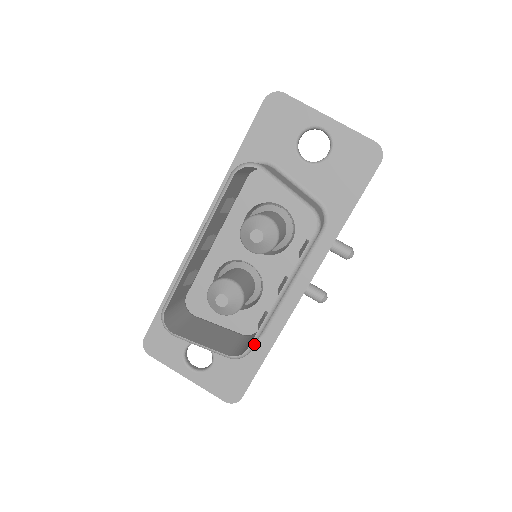
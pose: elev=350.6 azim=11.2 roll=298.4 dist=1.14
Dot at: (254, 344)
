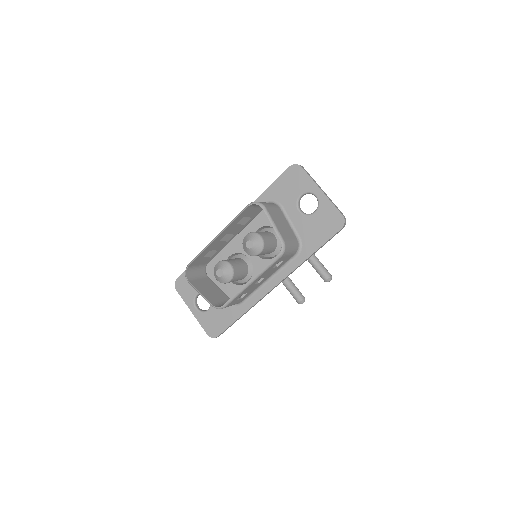
Dot at: (228, 304)
